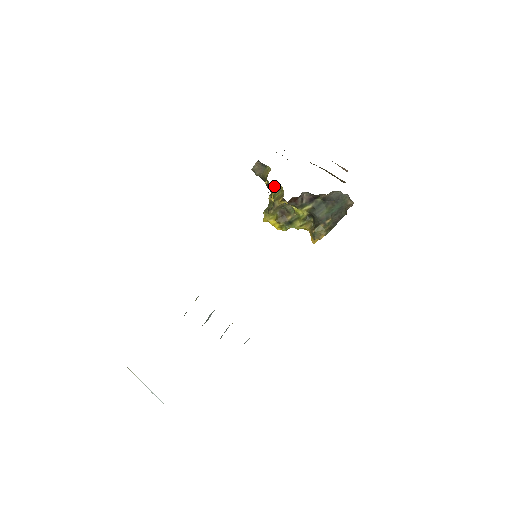
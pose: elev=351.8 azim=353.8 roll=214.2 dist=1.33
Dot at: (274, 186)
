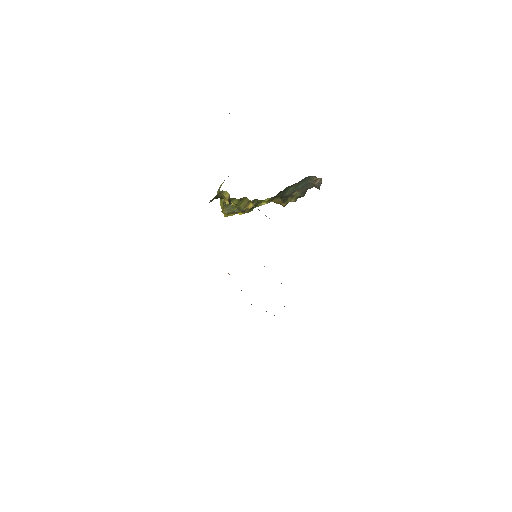
Dot at: (234, 199)
